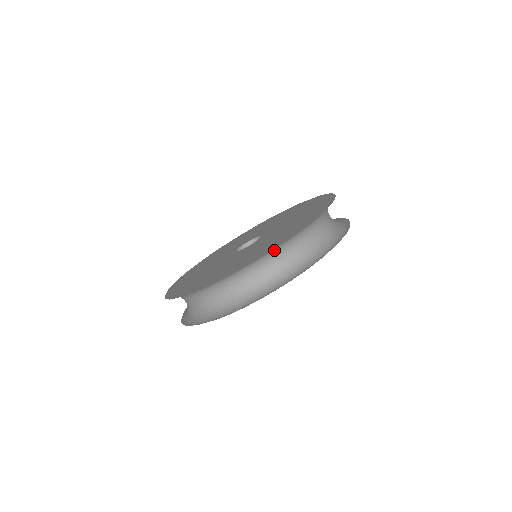
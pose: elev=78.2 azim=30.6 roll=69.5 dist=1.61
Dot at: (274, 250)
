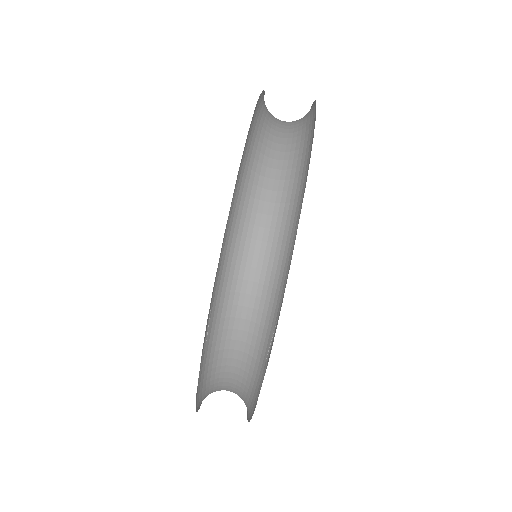
Dot at: (264, 108)
